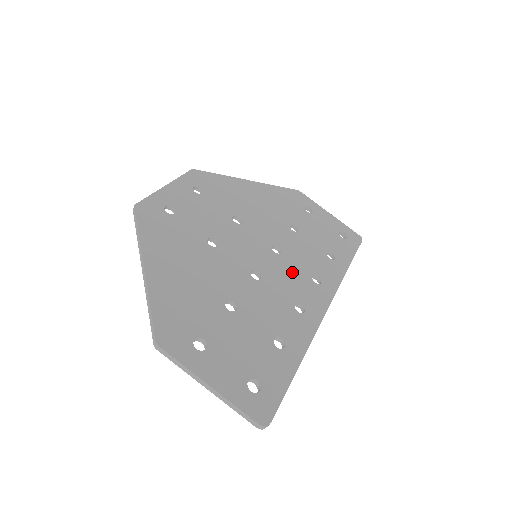
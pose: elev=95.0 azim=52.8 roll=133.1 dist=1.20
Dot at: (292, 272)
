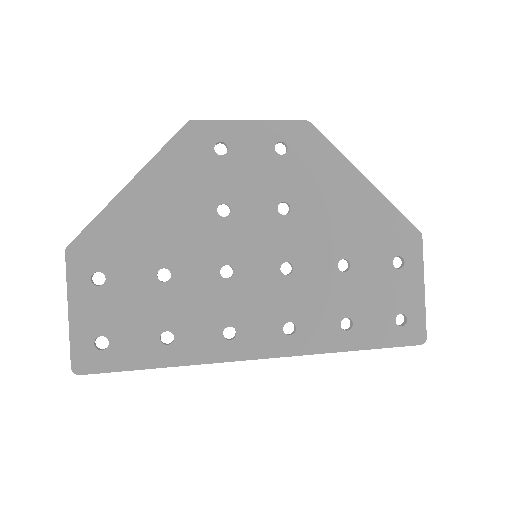
Dot at: (271, 300)
